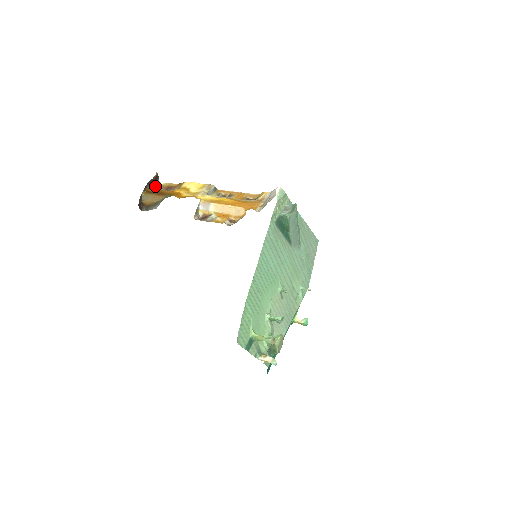
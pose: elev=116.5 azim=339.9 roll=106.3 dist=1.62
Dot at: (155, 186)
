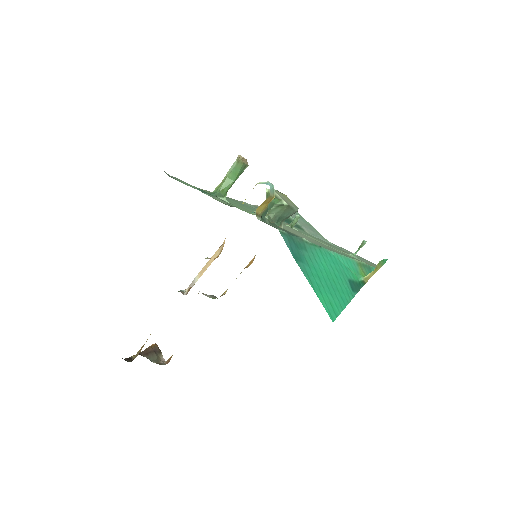
Dot at: (157, 361)
